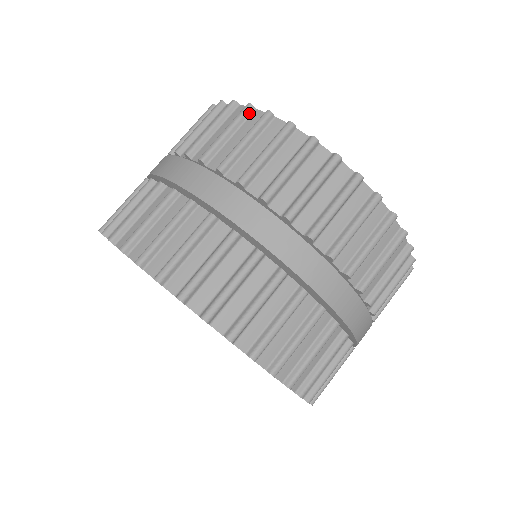
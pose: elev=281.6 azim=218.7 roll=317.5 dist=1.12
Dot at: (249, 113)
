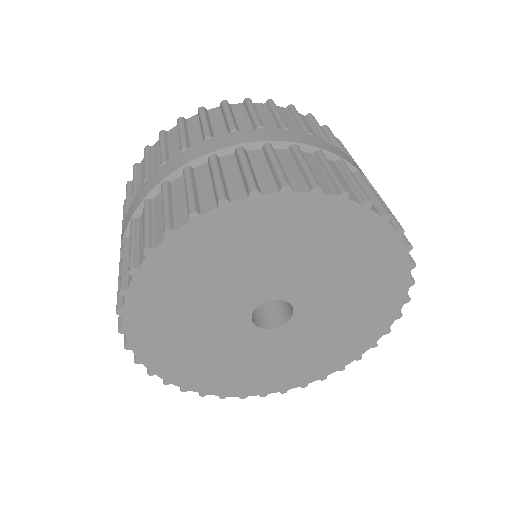
Dot at: occluded
